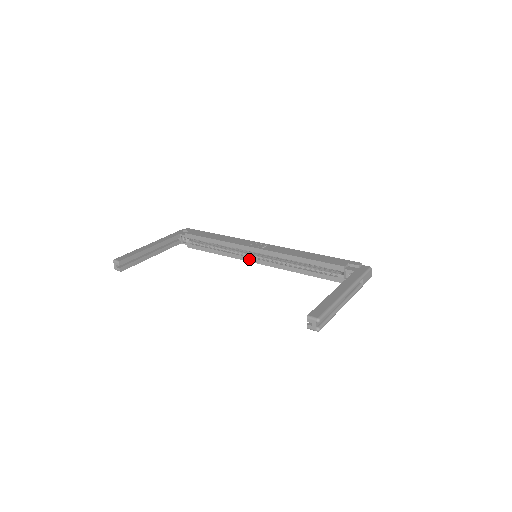
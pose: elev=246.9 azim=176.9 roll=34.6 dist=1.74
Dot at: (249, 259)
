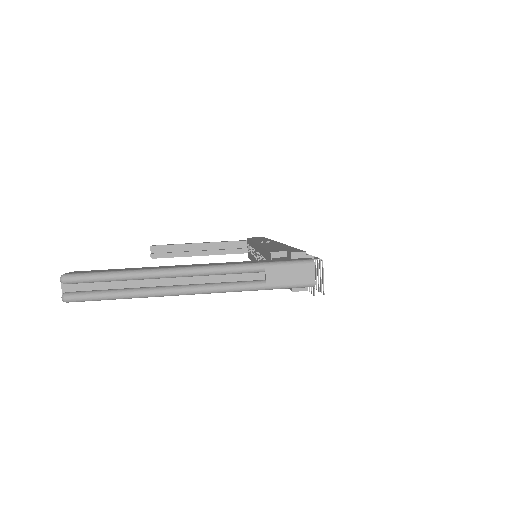
Dot at: occluded
